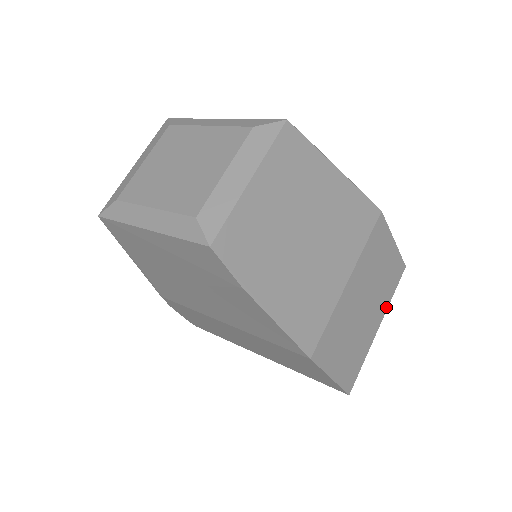
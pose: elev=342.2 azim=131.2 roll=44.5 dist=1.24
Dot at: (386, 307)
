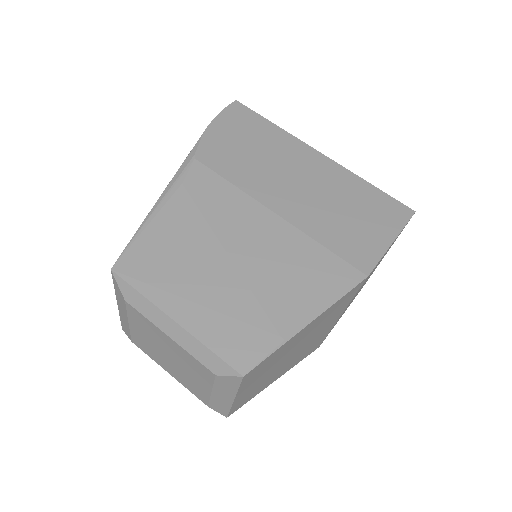
Dot at: occluded
